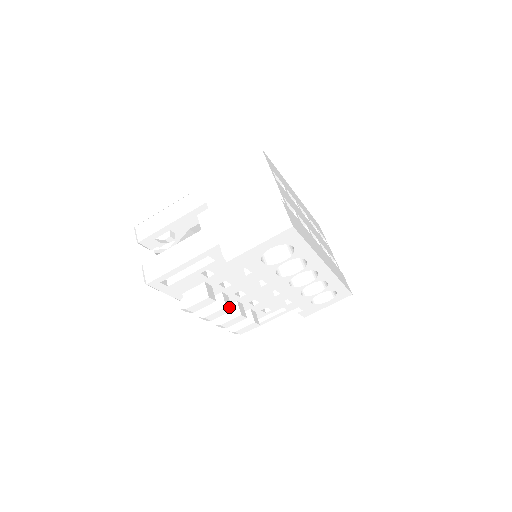
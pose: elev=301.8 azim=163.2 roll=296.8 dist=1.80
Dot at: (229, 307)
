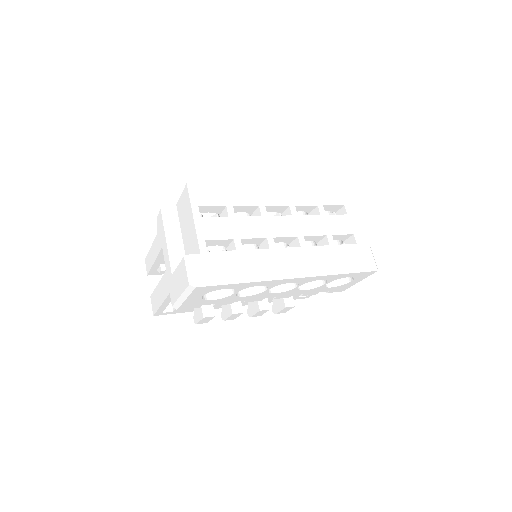
Dot at: (238, 312)
